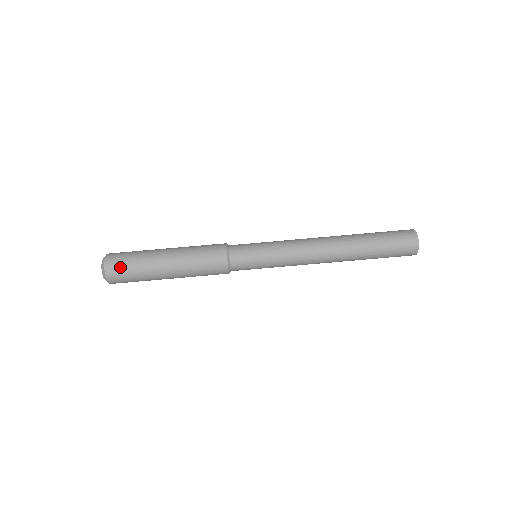
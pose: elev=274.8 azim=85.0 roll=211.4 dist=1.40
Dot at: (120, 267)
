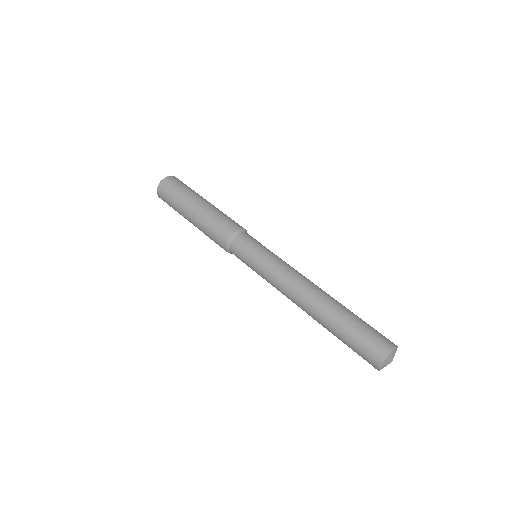
Dot at: (179, 182)
